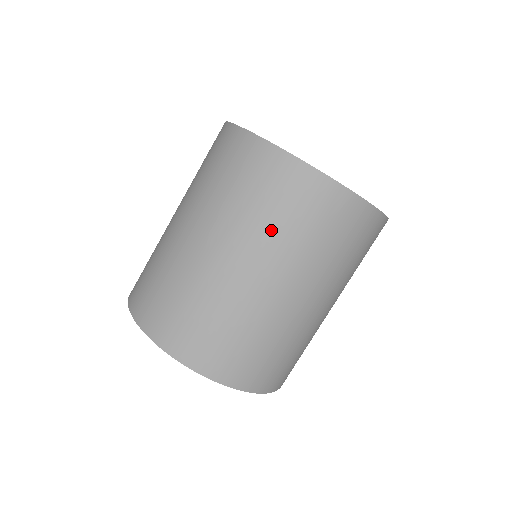
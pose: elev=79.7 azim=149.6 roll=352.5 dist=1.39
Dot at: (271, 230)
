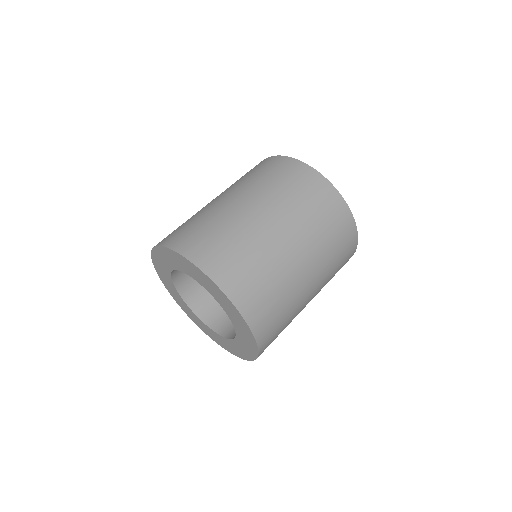
Dot at: (308, 219)
